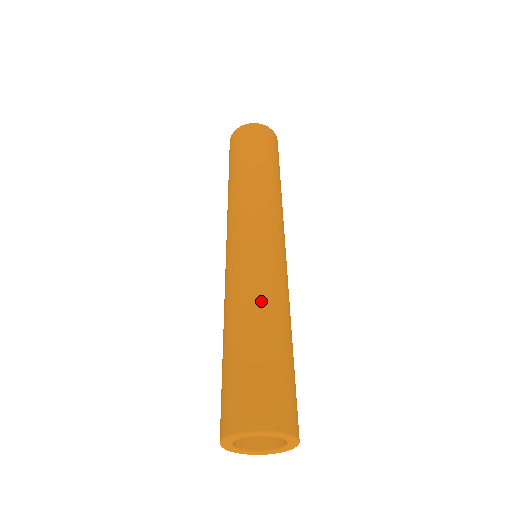
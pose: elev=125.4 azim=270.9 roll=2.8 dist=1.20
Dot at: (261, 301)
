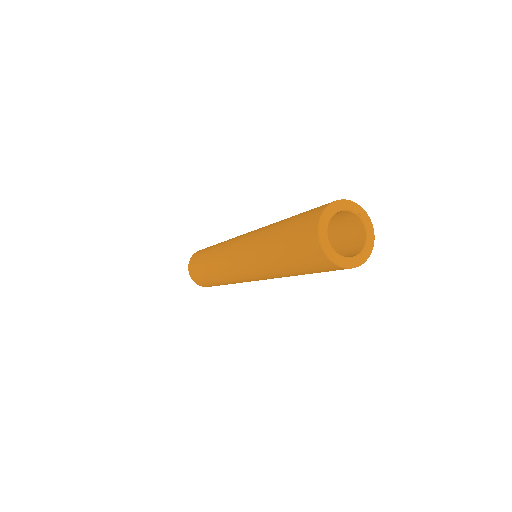
Dot at: (267, 229)
